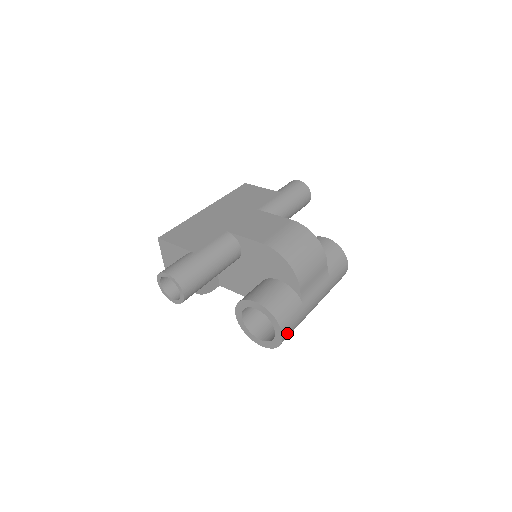
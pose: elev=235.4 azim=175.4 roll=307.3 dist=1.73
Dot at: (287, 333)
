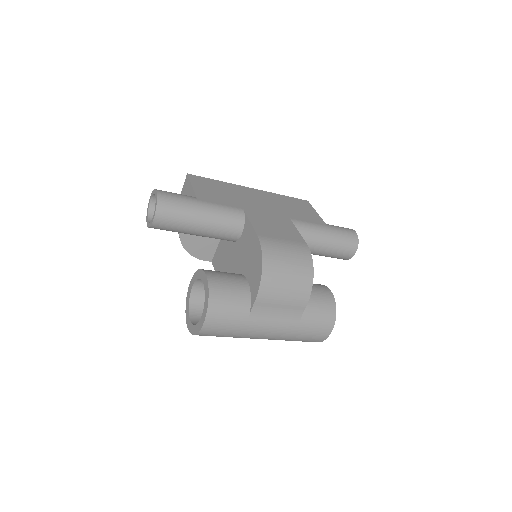
Dot at: (211, 328)
